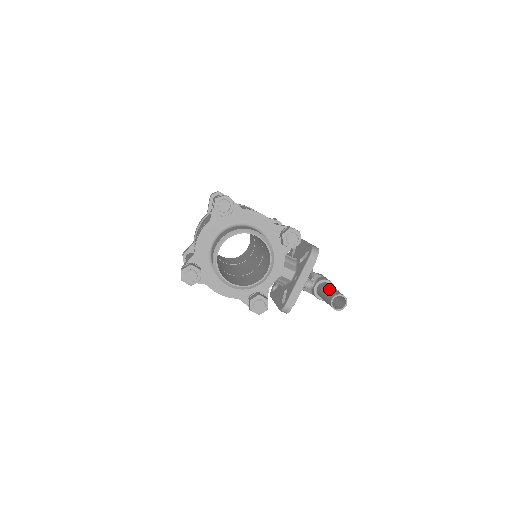
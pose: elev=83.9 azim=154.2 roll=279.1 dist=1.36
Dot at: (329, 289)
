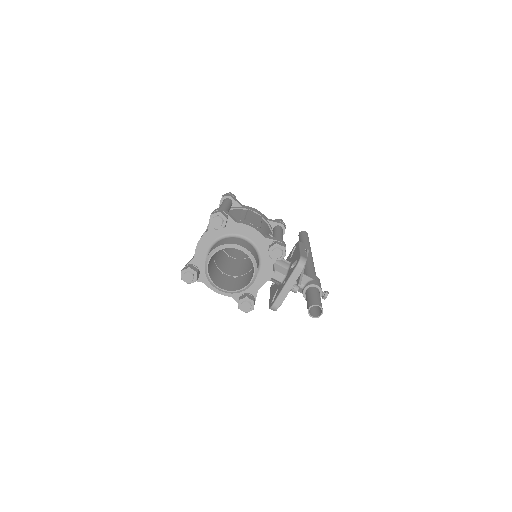
Dot at: (312, 296)
